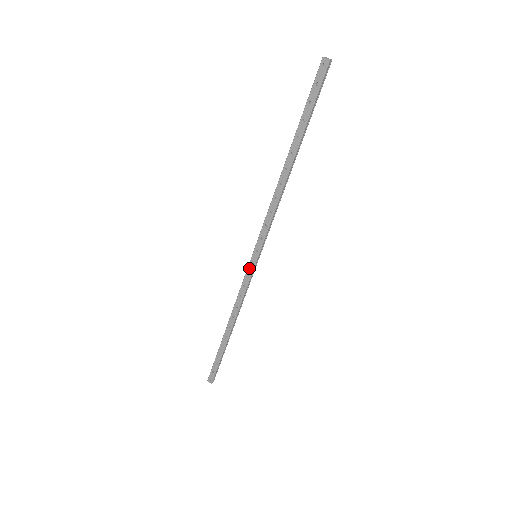
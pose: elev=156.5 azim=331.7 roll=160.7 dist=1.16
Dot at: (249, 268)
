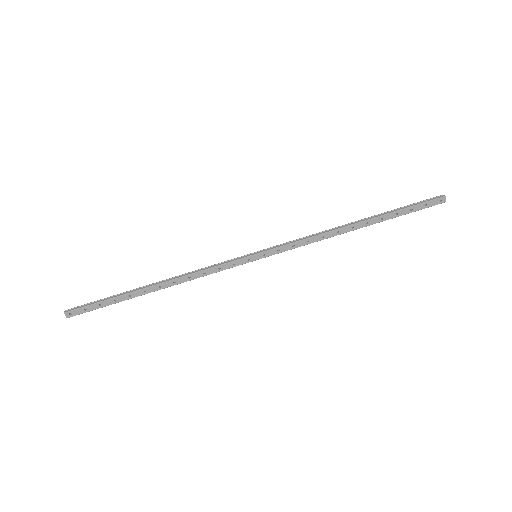
Dot at: (241, 260)
